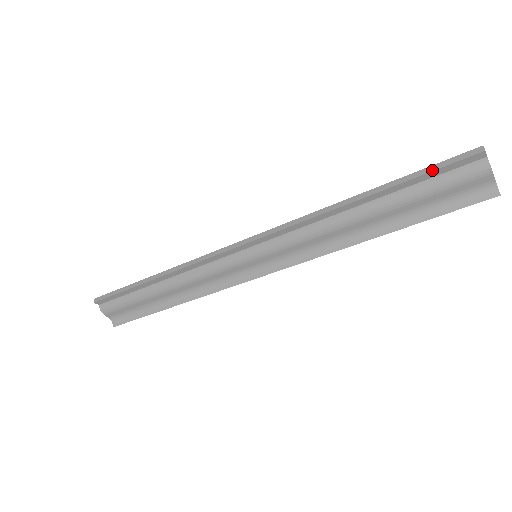
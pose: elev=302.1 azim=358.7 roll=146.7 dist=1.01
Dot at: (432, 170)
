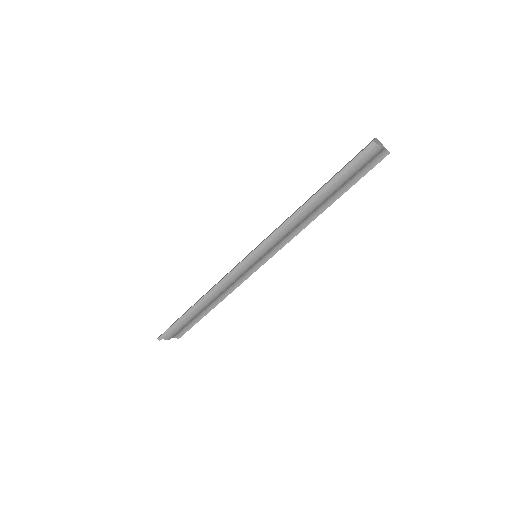
Dot at: (350, 168)
